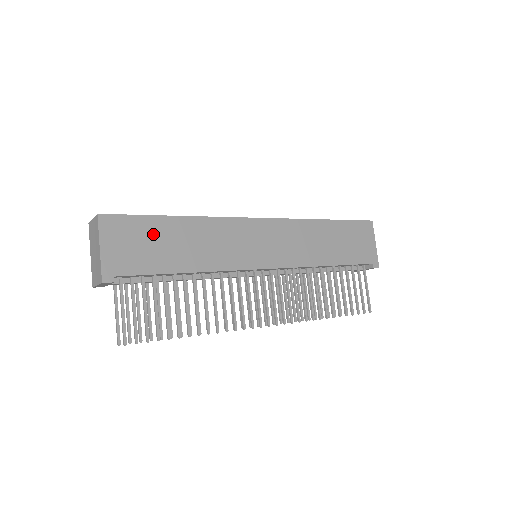
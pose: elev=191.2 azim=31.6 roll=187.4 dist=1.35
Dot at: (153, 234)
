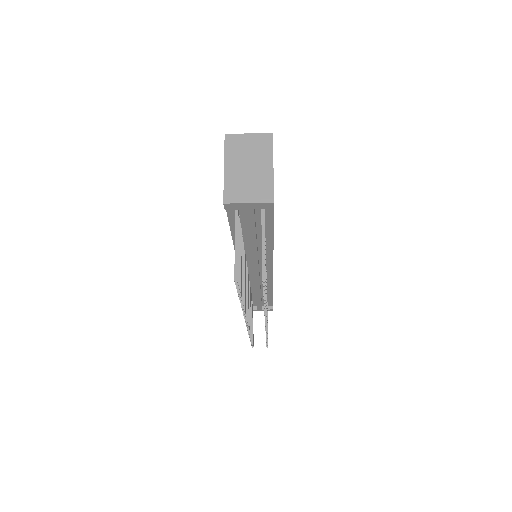
Dot at: occluded
